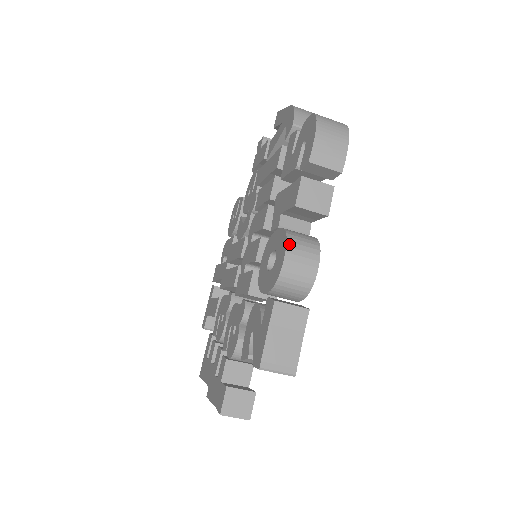
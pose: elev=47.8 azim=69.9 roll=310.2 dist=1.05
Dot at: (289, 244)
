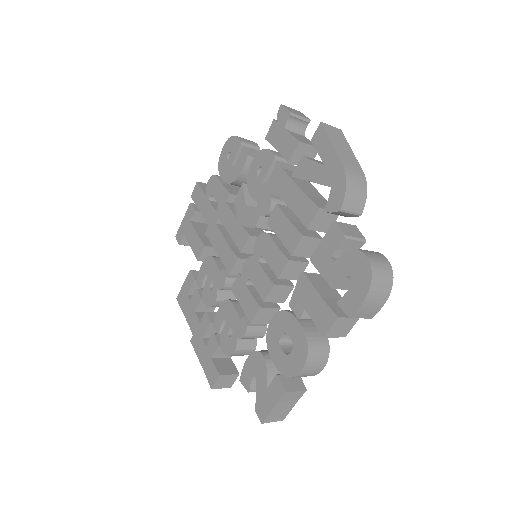
Dot at: (308, 360)
